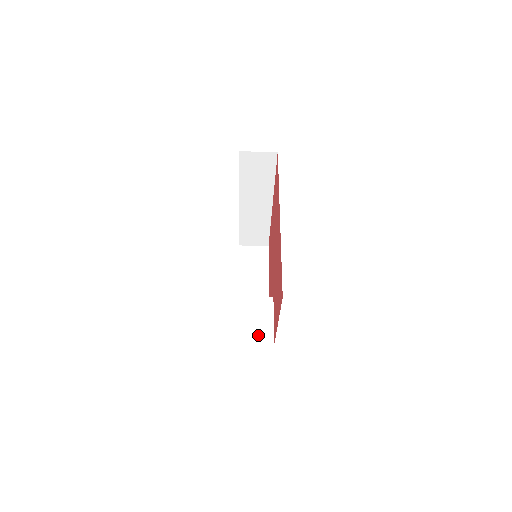
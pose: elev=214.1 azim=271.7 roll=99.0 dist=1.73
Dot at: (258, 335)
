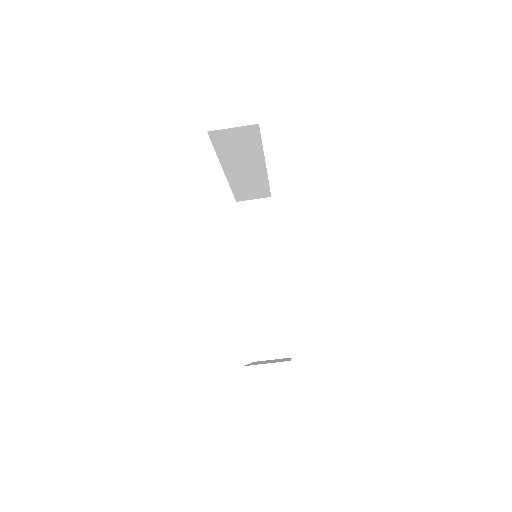
Dot at: occluded
